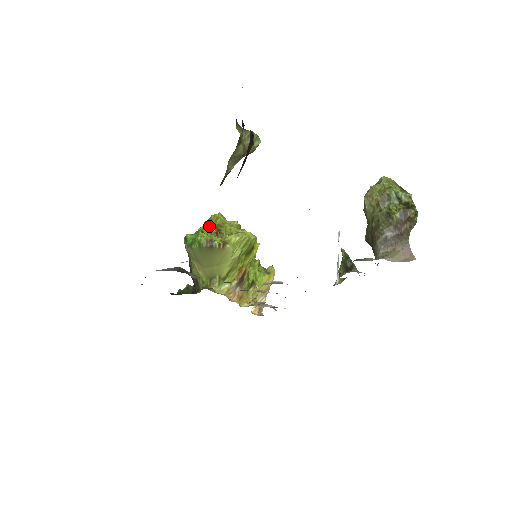
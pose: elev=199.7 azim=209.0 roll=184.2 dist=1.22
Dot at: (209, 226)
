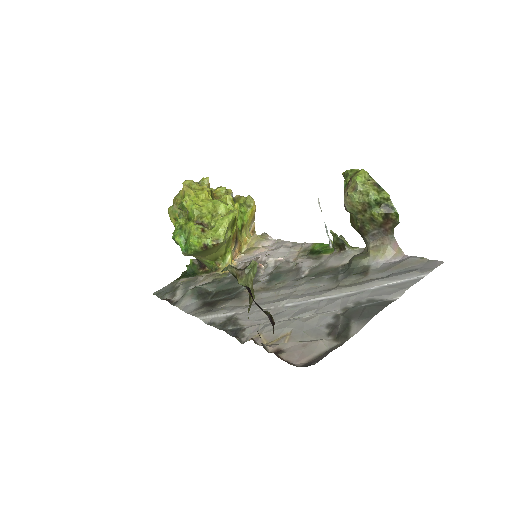
Dot at: (192, 227)
